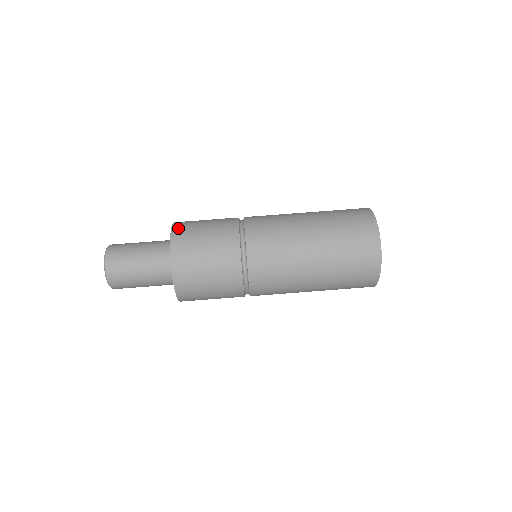
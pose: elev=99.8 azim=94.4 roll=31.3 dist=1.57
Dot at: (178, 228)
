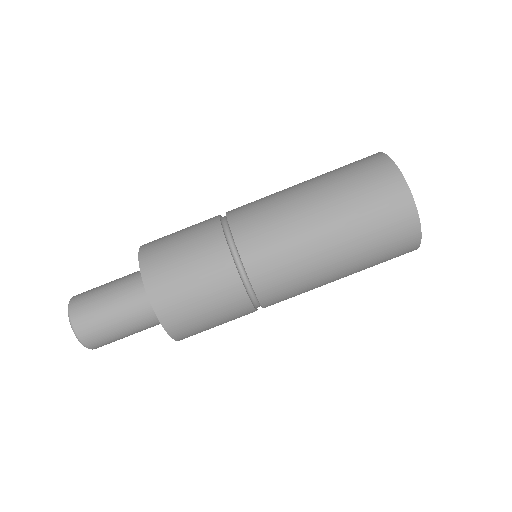
Dot at: (164, 310)
